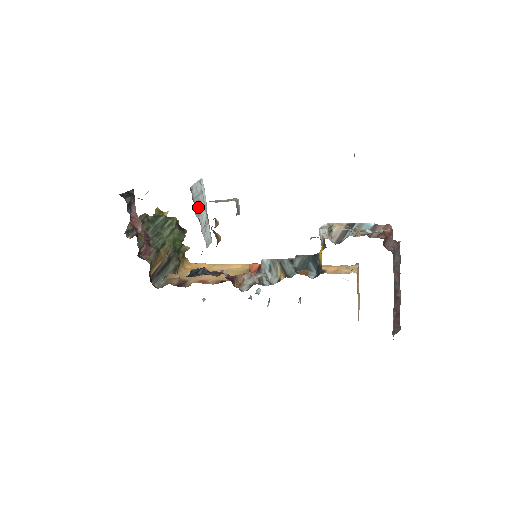
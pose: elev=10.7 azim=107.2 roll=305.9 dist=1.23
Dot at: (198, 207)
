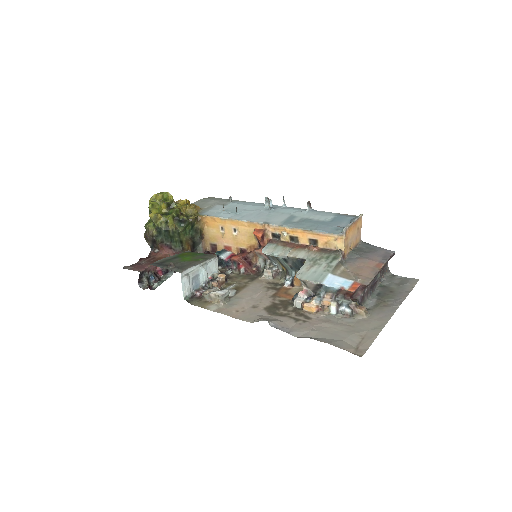
Dot at: (195, 280)
